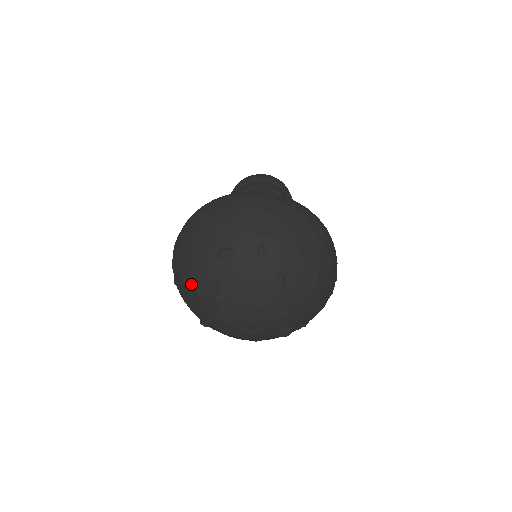
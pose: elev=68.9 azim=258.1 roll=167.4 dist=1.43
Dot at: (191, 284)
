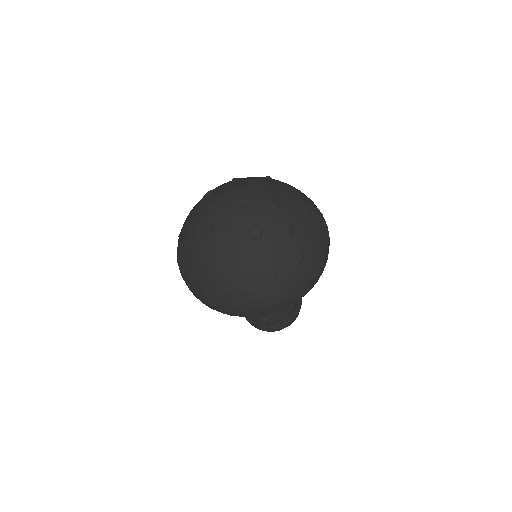
Dot at: (189, 233)
